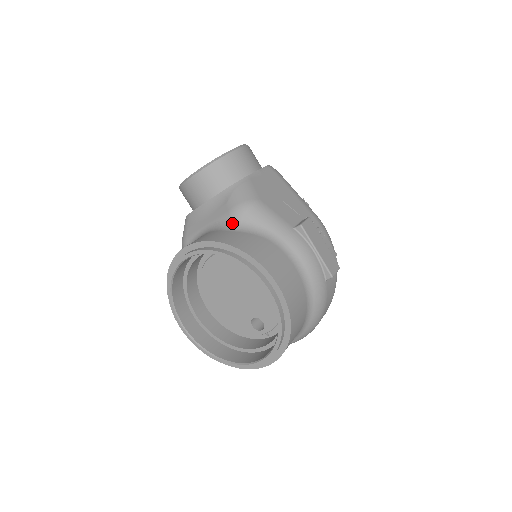
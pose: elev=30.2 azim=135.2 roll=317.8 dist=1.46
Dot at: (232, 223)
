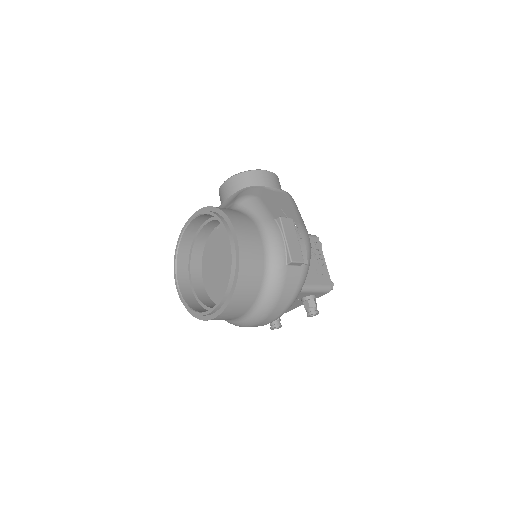
Dot at: (233, 206)
